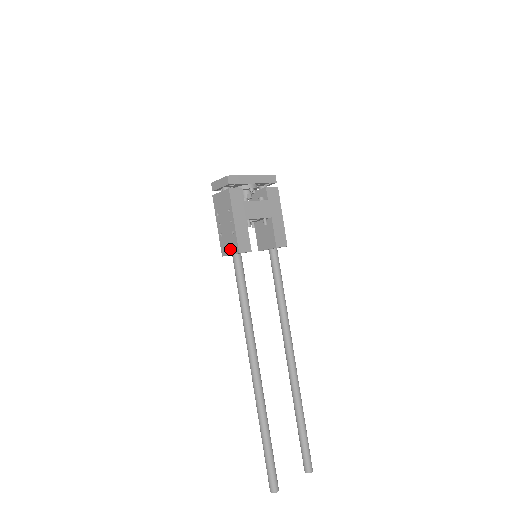
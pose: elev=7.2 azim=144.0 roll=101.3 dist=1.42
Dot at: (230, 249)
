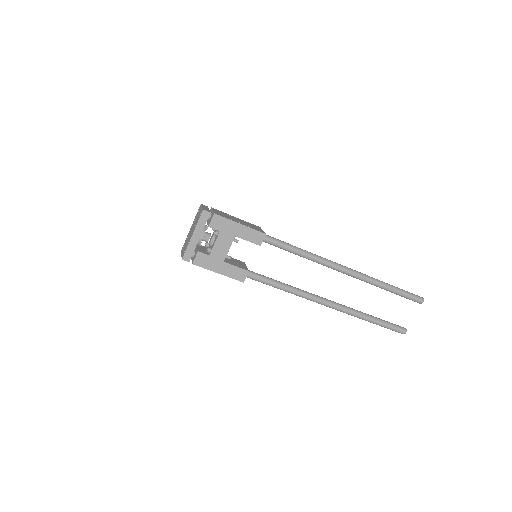
Dot at: occluded
